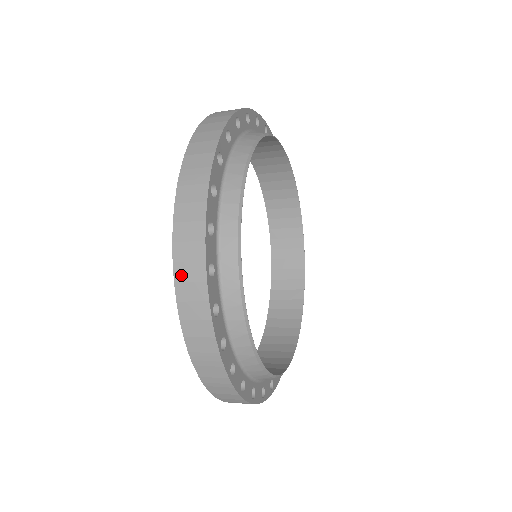
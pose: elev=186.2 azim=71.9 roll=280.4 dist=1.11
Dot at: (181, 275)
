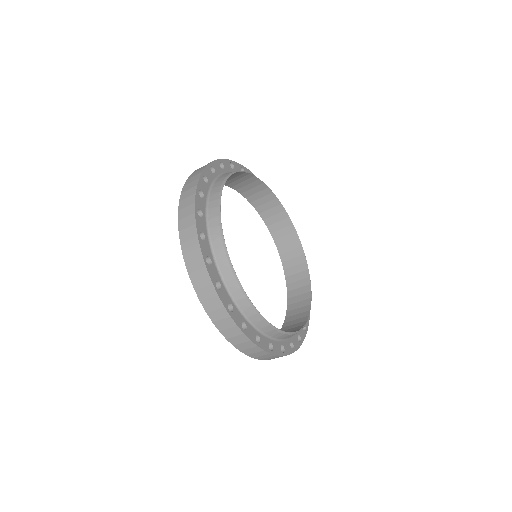
Dot at: (183, 197)
